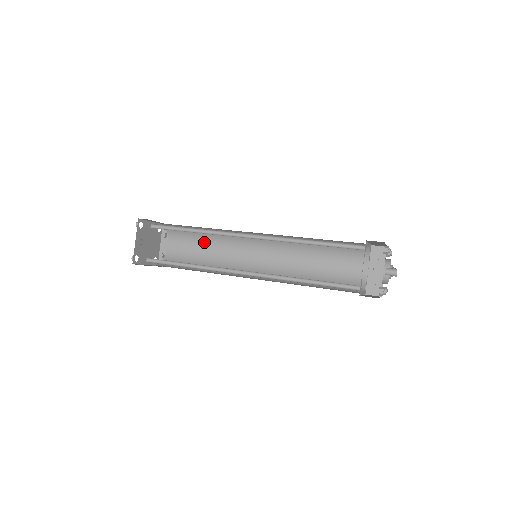
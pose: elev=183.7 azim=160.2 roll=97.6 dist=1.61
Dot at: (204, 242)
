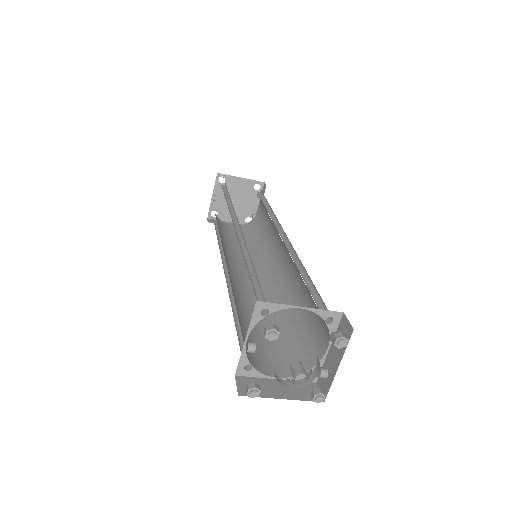
Dot at: (268, 216)
